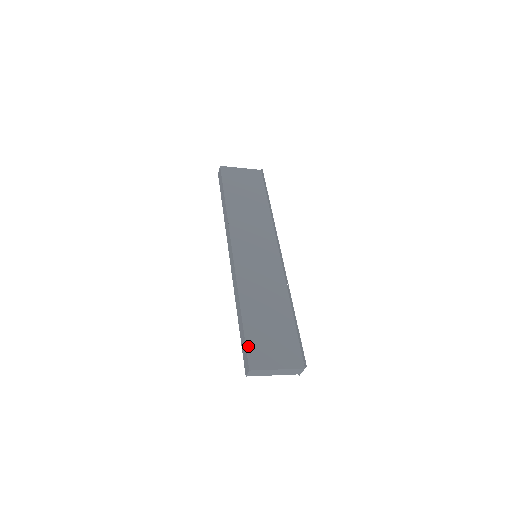
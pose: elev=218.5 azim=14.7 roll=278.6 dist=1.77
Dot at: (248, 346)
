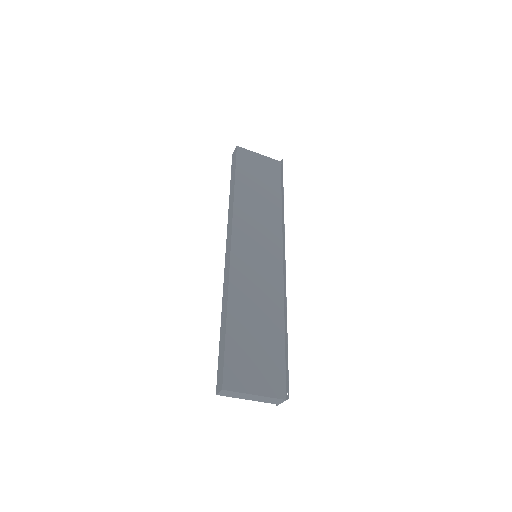
Dot at: (227, 360)
